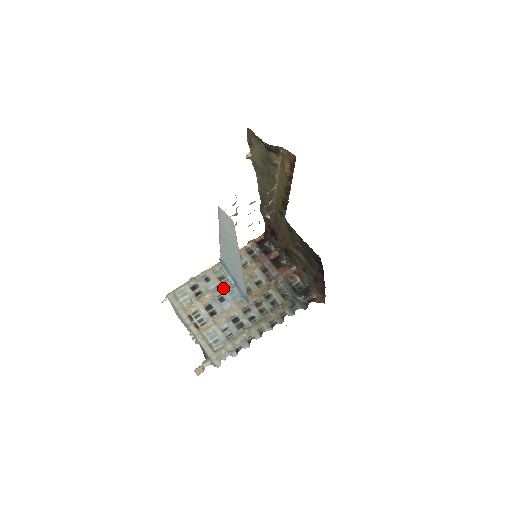
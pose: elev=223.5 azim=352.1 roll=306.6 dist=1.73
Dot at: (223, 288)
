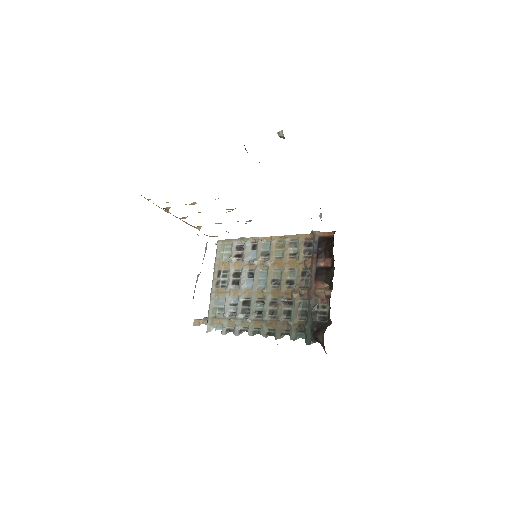
Dot at: (259, 265)
